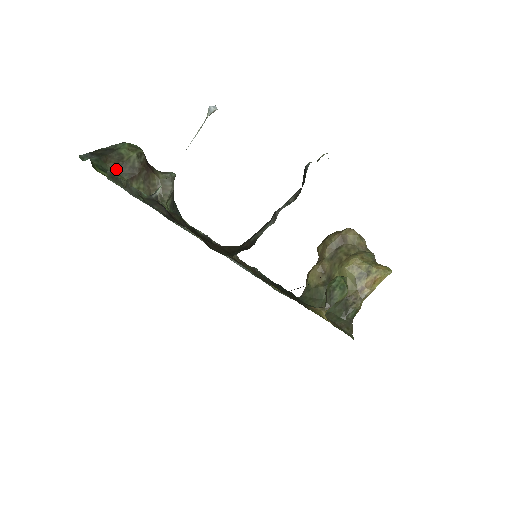
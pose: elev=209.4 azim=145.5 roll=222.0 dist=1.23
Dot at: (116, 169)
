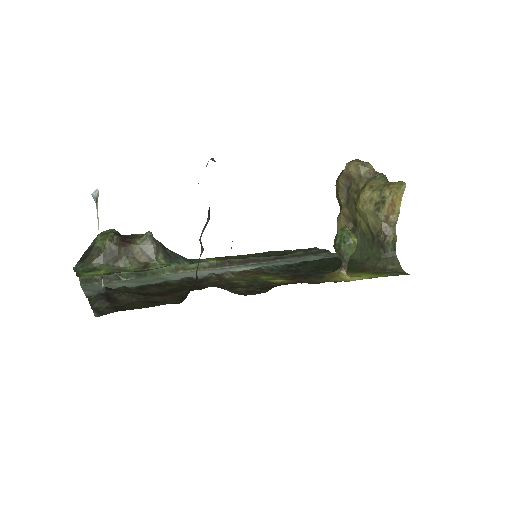
Dot at: (101, 262)
